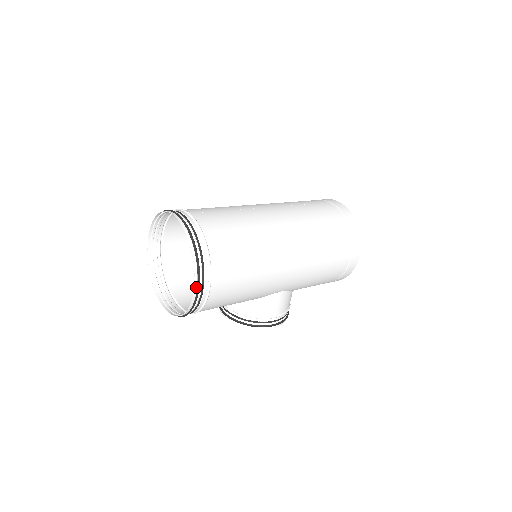
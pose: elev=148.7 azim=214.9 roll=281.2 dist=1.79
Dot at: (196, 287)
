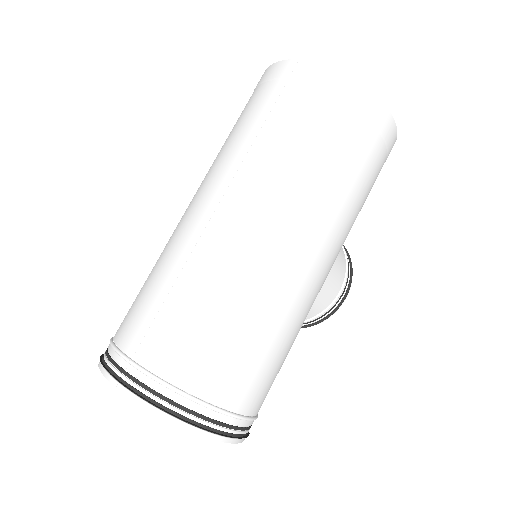
Dot at: (231, 440)
